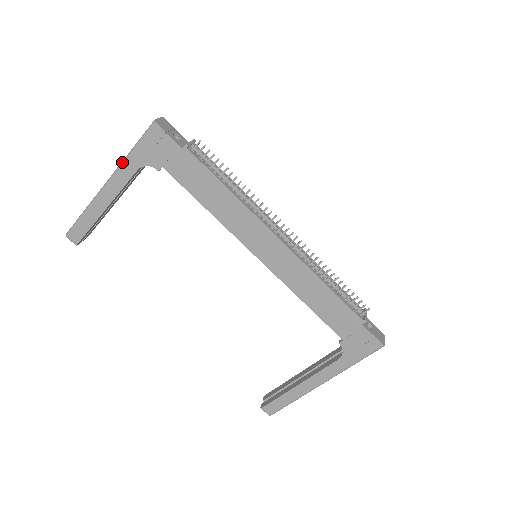
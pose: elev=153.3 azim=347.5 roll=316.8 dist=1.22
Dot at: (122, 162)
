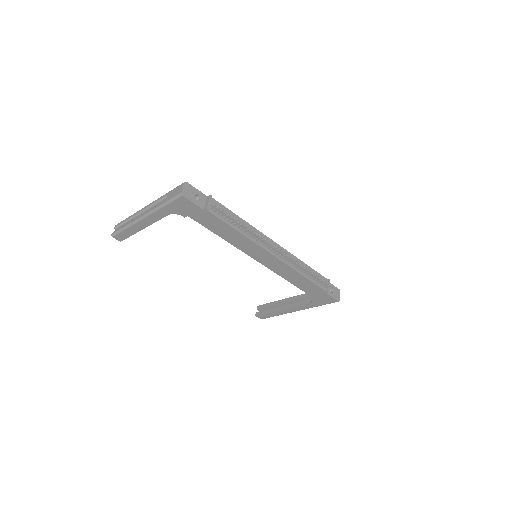
Dot at: (156, 210)
